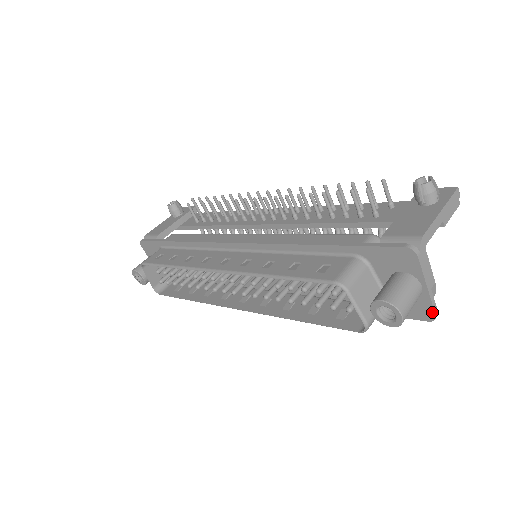
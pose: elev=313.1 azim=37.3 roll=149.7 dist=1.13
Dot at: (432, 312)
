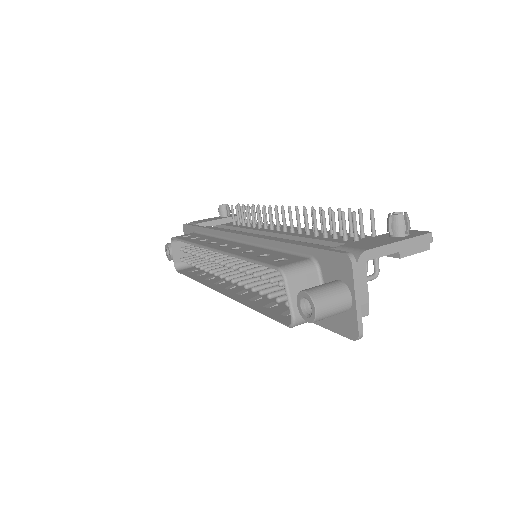
Dot at: (356, 330)
